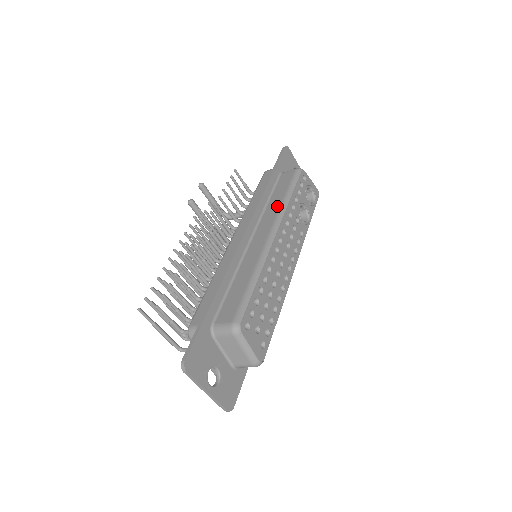
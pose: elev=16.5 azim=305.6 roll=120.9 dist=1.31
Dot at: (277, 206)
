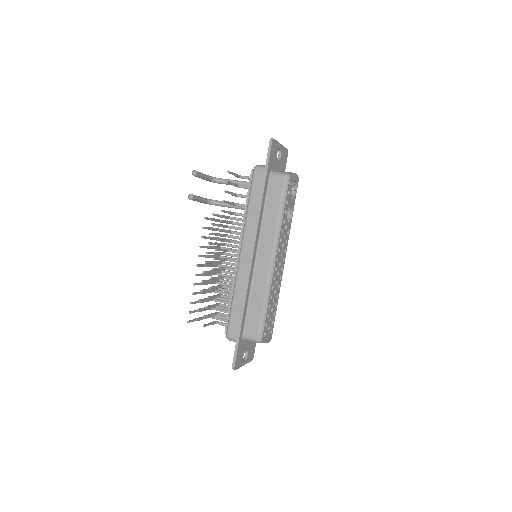
Dot at: (273, 226)
